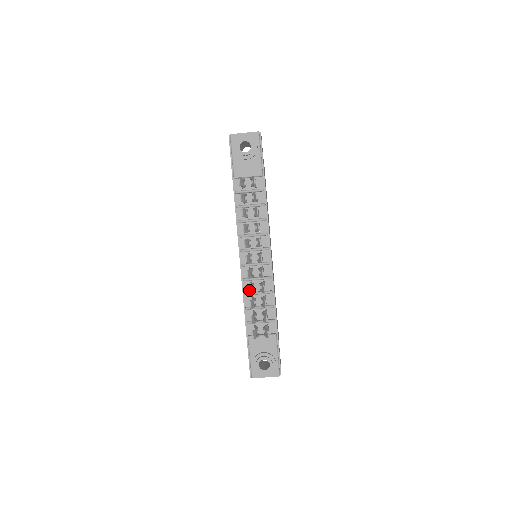
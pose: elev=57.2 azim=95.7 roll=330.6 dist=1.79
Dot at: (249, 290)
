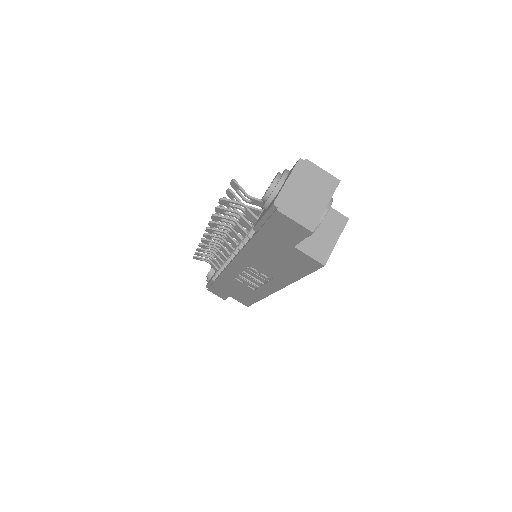
Dot at: (208, 223)
